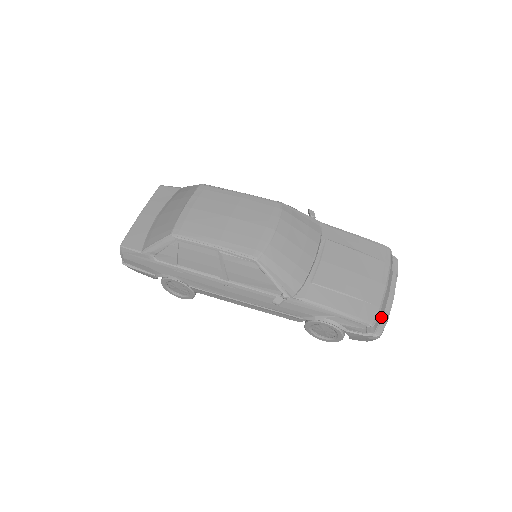
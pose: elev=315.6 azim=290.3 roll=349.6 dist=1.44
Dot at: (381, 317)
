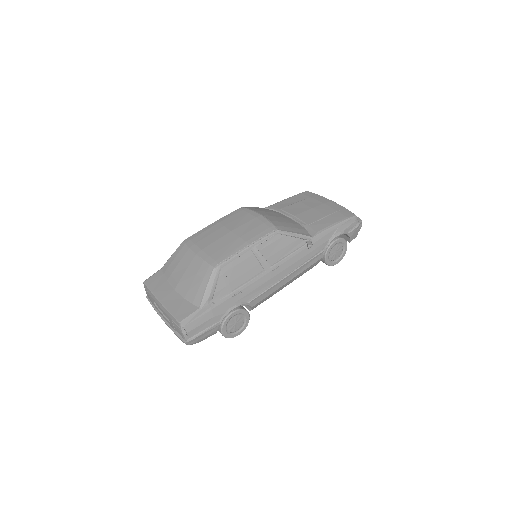
Dot at: occluded
